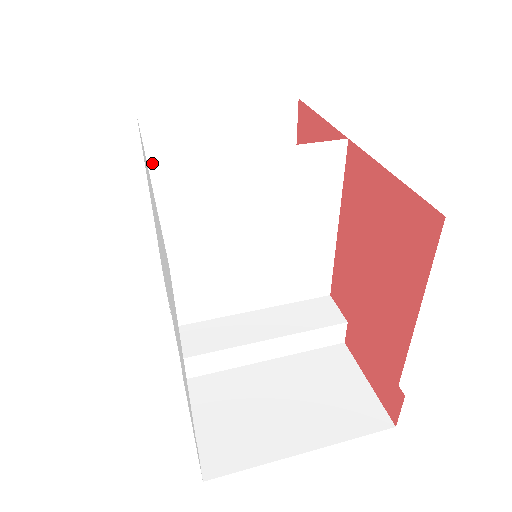
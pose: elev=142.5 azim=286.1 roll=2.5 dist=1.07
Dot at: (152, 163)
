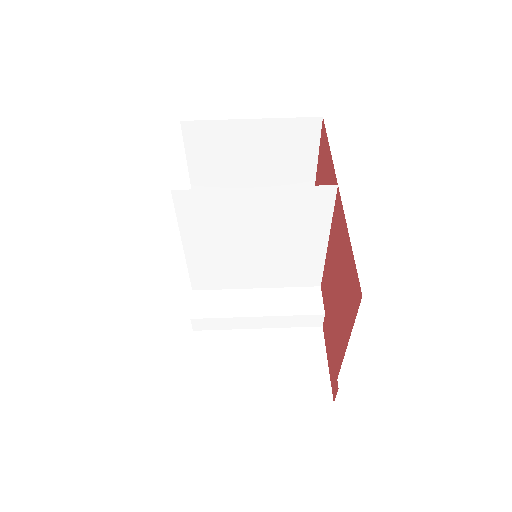
Dot at: (174, 190)
